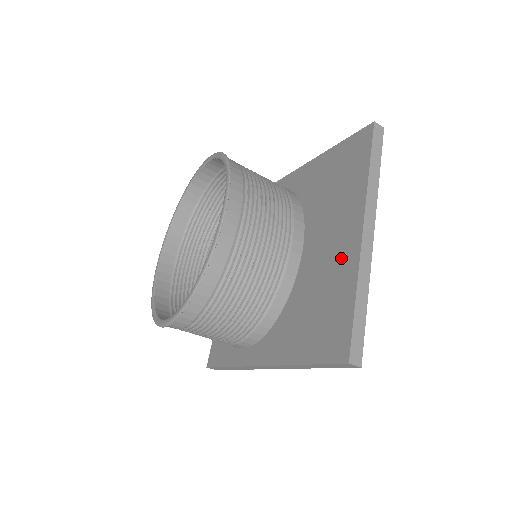
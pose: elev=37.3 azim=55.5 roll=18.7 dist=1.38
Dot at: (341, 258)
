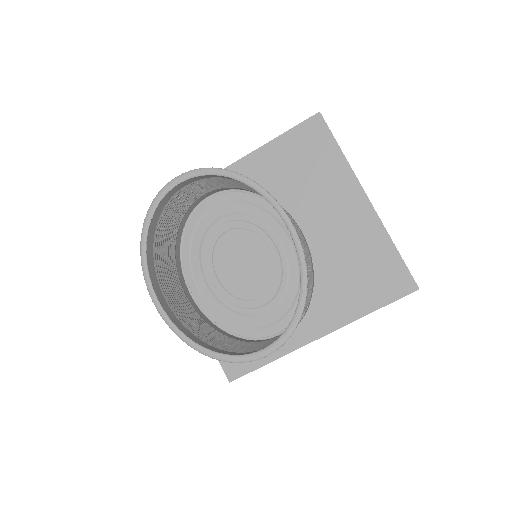
Dot at: (359, 225)
